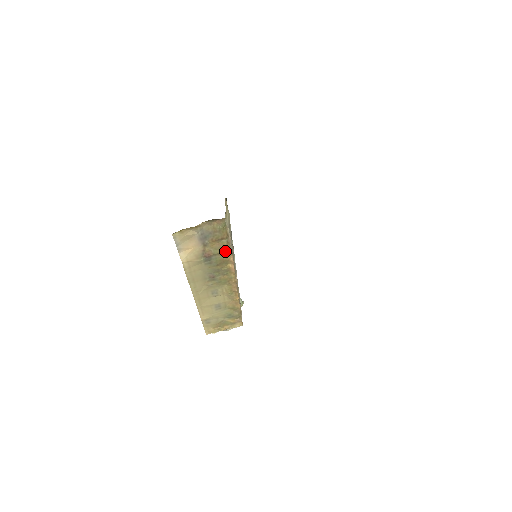
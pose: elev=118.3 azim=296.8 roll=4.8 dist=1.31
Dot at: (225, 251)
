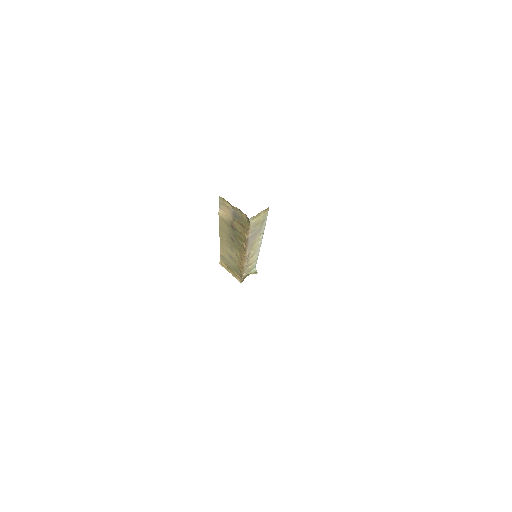
Dot at: (243, 234)
